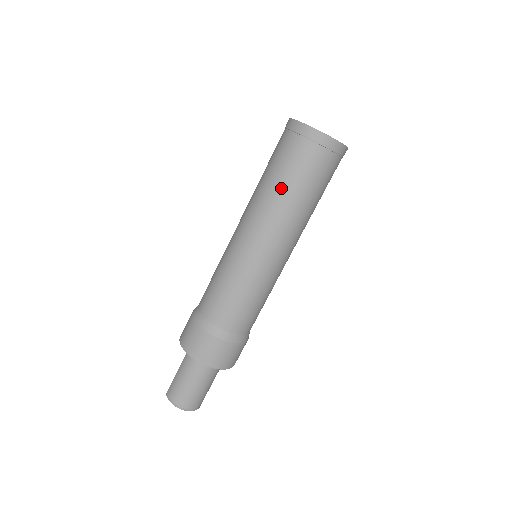
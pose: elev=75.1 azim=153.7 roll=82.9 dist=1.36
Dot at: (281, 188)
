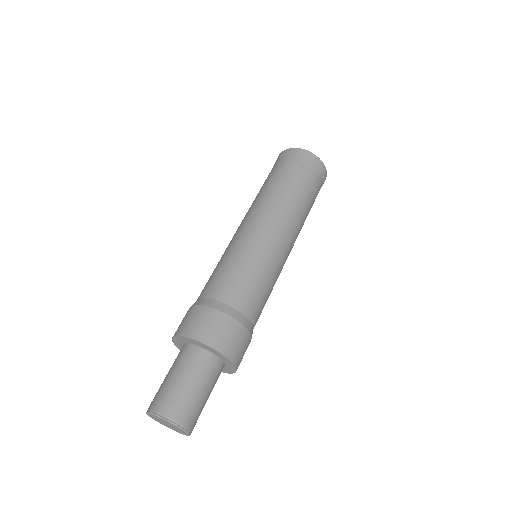
Dot at: occluded
